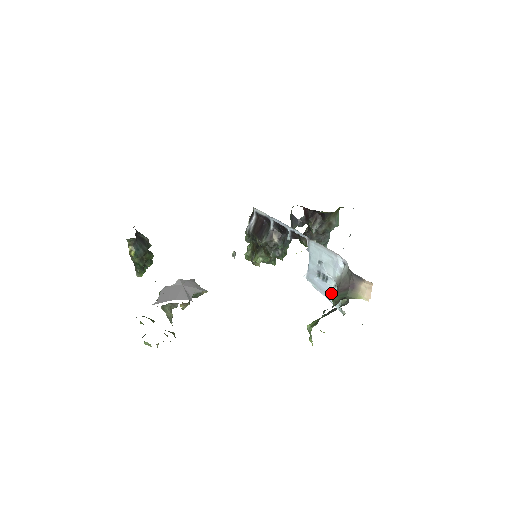
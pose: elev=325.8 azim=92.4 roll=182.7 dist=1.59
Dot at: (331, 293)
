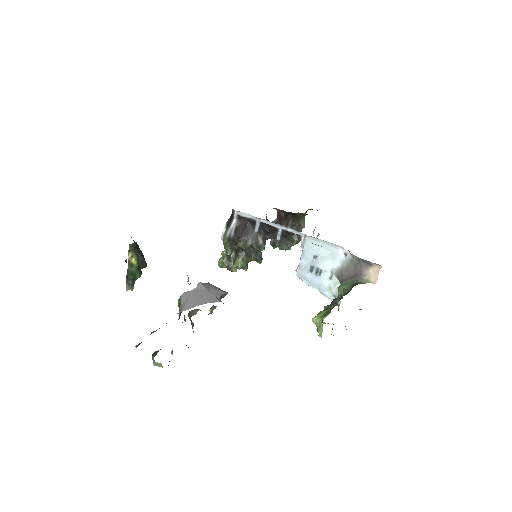
Dot at: (326, 286)
